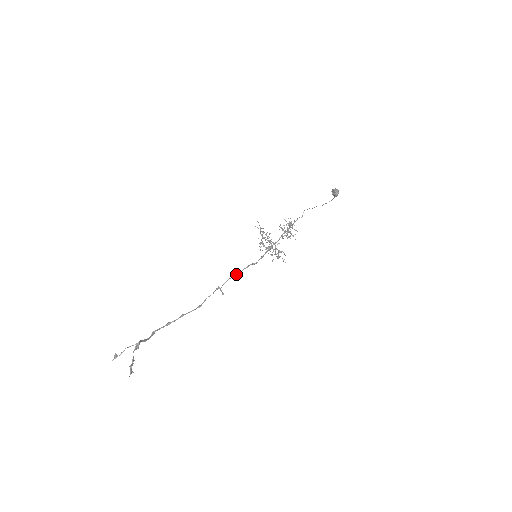
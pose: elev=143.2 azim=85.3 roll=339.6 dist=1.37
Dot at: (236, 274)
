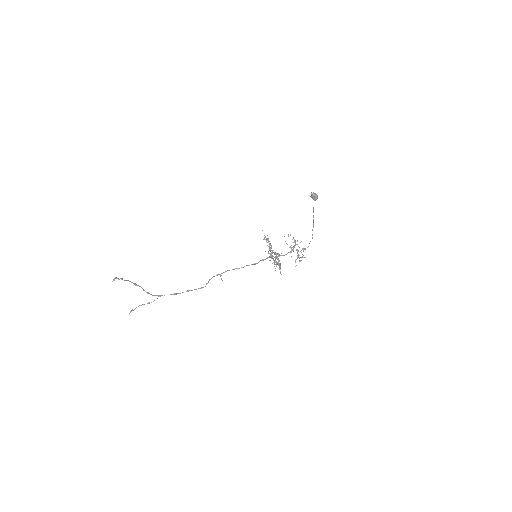
Dot at: (237, 268)
